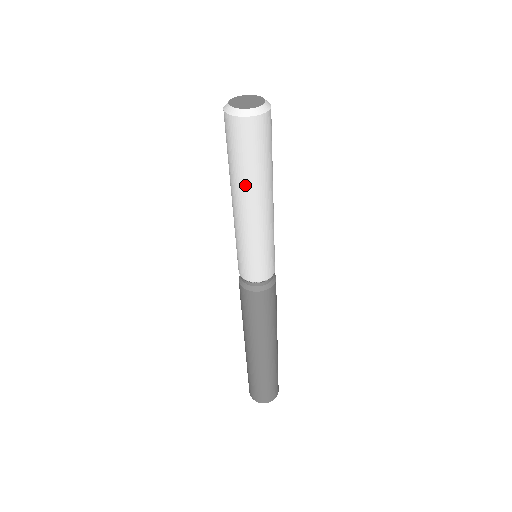
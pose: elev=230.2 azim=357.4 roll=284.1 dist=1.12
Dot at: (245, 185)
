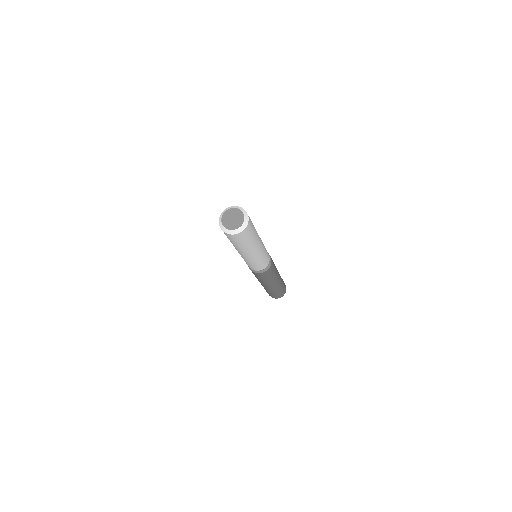
Dot at: occluded
